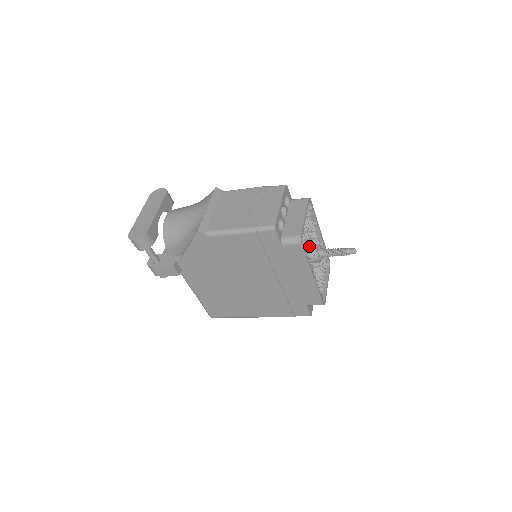
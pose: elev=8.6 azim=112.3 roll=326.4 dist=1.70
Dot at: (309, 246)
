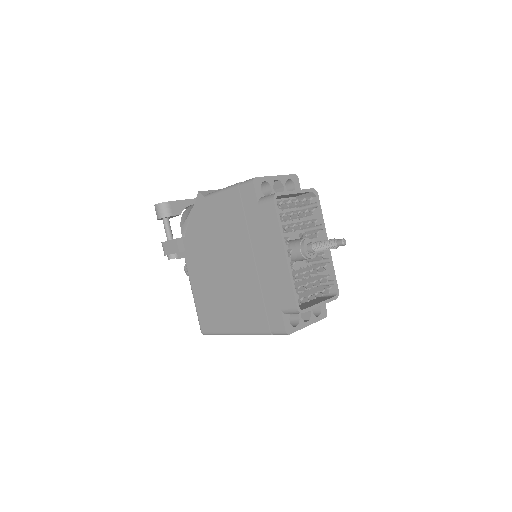
Dot at: (301, 238)
